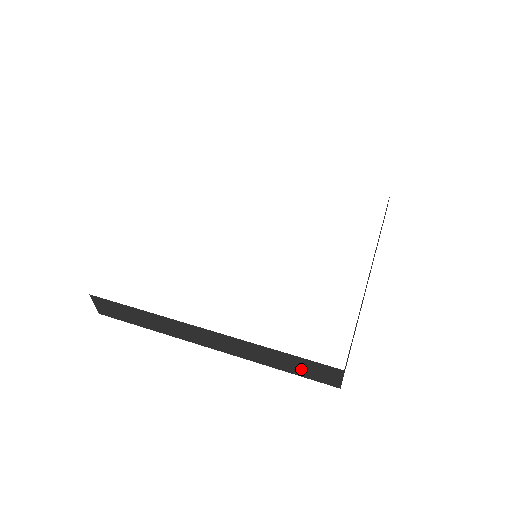
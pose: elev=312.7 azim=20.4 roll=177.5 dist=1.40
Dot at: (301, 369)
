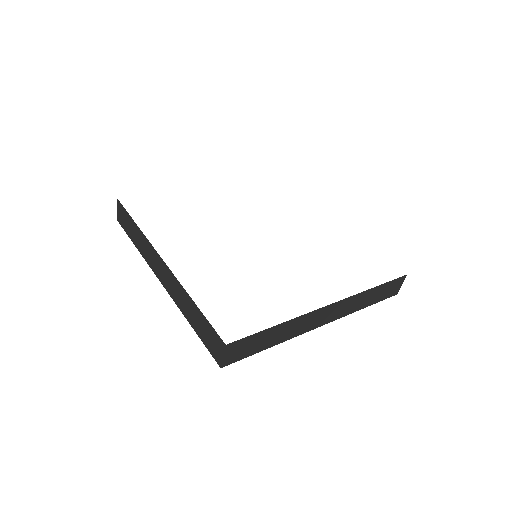
Dot at: (203, 331)
